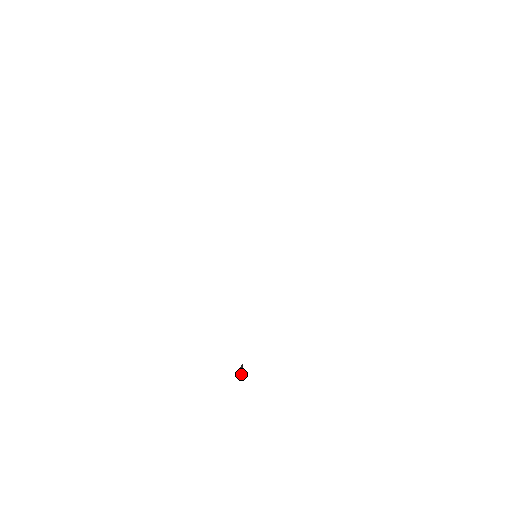
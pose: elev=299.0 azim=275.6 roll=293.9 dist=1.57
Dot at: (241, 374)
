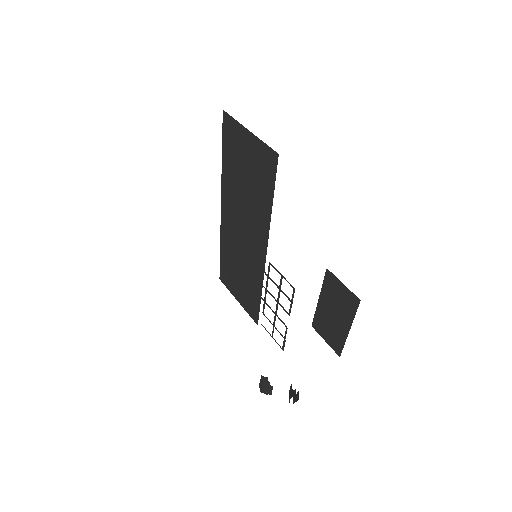
Dot at: (271, 389)
